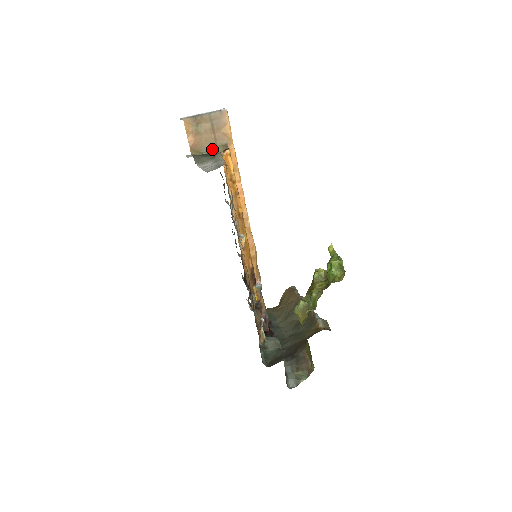
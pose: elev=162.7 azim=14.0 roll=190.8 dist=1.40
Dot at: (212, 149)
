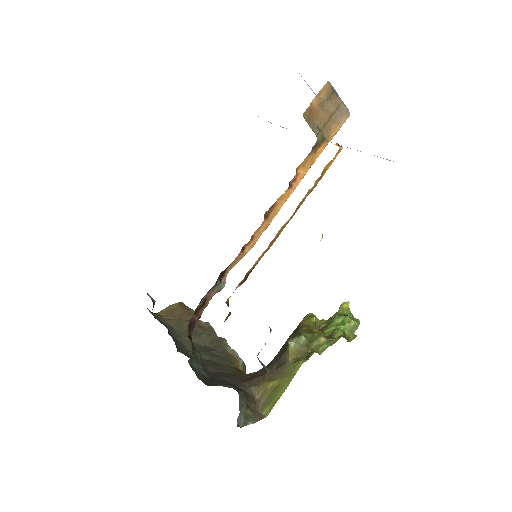
Dot at: (315, 130)
